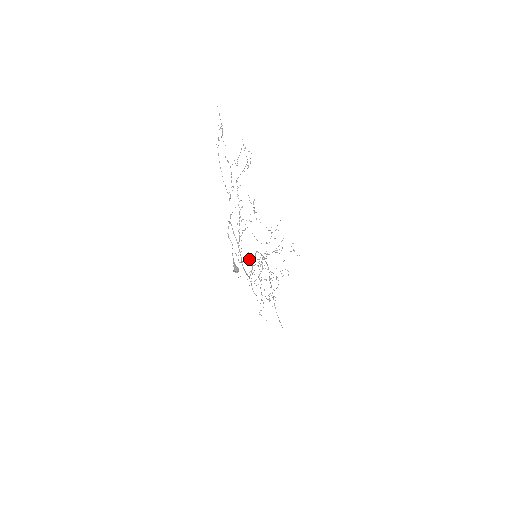
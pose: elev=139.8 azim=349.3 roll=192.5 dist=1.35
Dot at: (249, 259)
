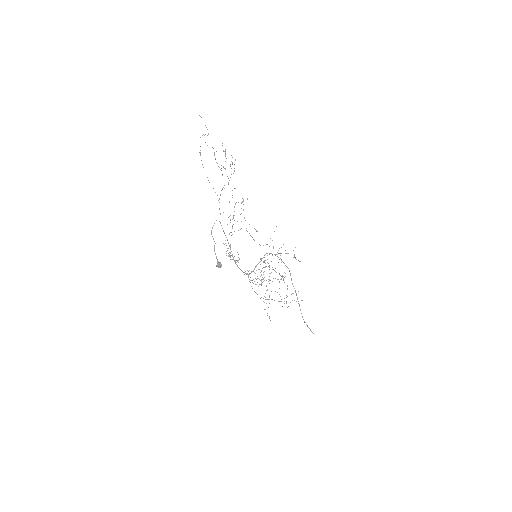
Dot at: occluded
